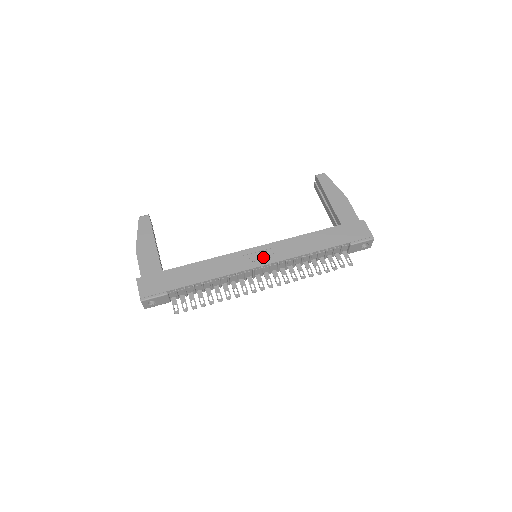
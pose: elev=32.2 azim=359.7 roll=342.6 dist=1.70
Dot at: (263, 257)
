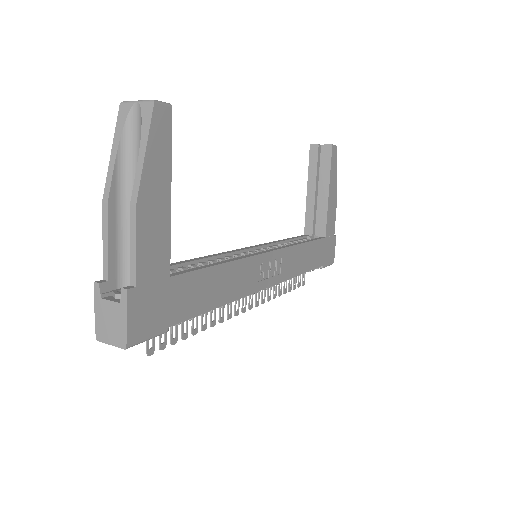
Dot at: (272, 271)
